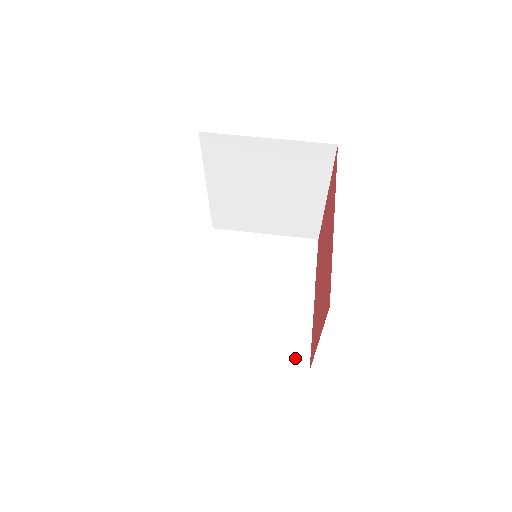
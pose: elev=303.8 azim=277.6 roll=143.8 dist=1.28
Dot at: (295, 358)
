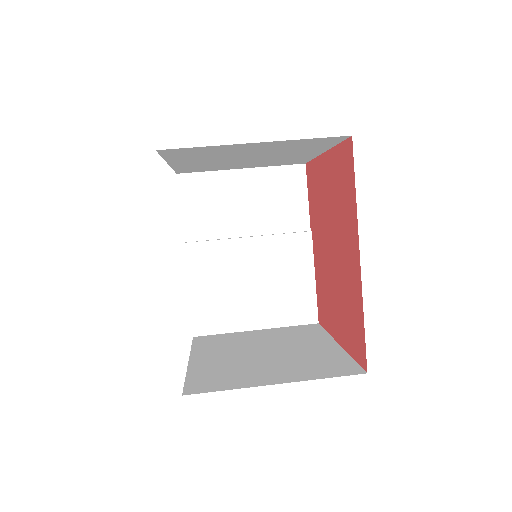
Dot at: (303, 314)
